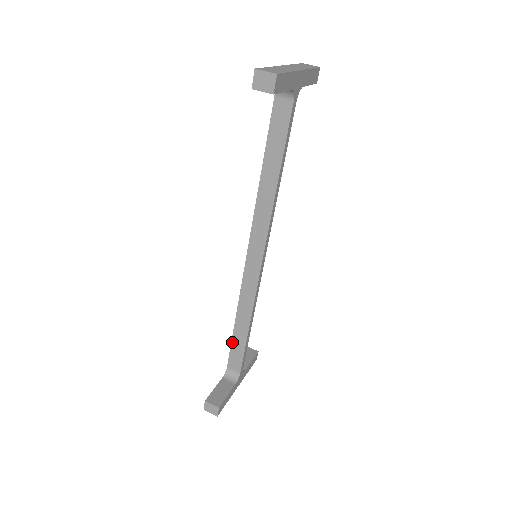
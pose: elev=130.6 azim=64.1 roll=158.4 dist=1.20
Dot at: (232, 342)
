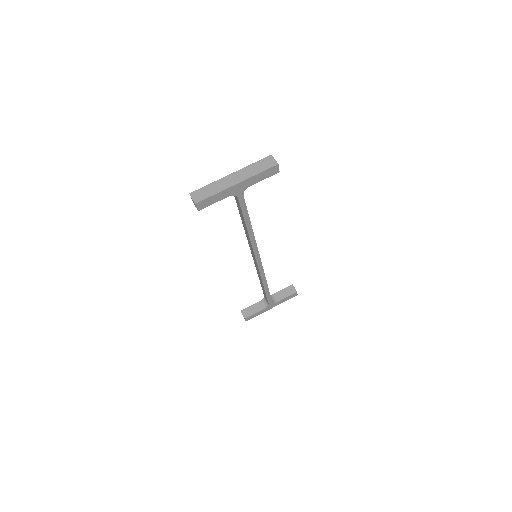
Dot at: occluded
